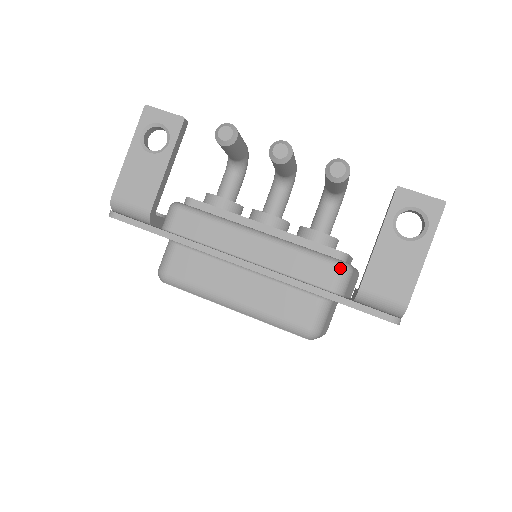
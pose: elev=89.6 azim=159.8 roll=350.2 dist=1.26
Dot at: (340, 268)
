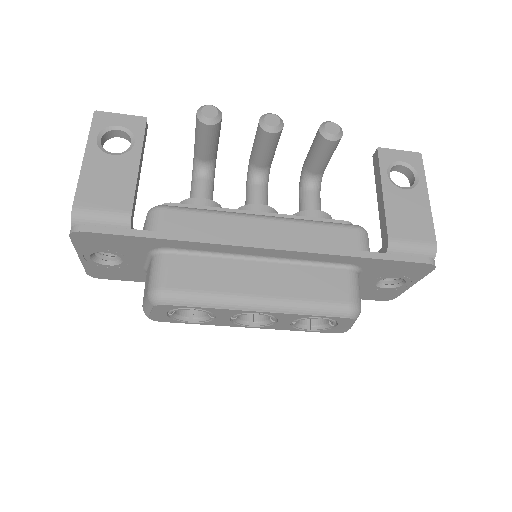
Dot at: (359, 229)
